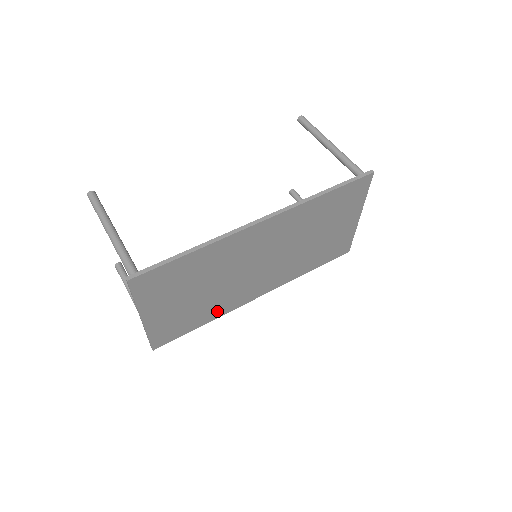
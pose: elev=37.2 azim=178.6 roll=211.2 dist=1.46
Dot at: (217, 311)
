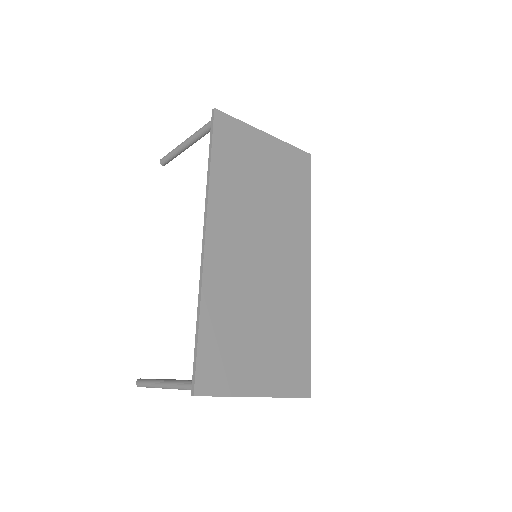
Dot at: (301, 316)
